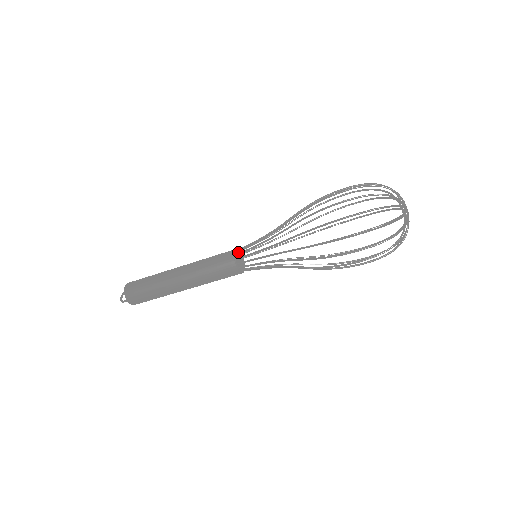
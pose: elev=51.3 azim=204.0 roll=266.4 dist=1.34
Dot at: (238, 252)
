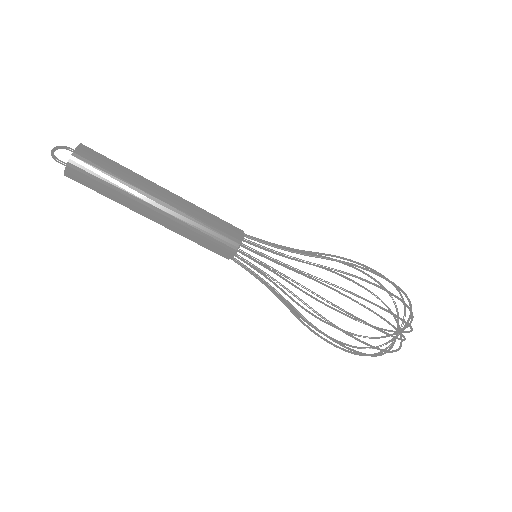
Dot at: occluded
